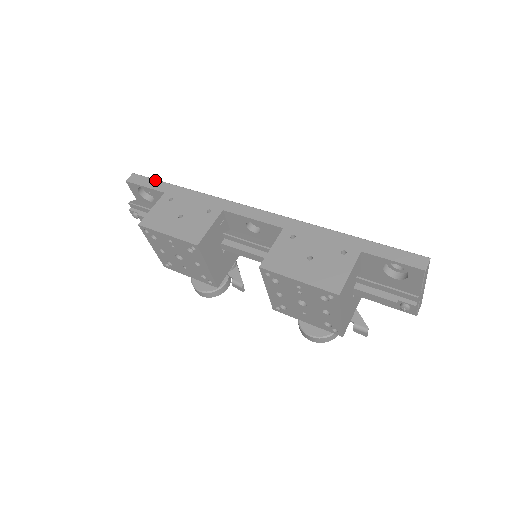
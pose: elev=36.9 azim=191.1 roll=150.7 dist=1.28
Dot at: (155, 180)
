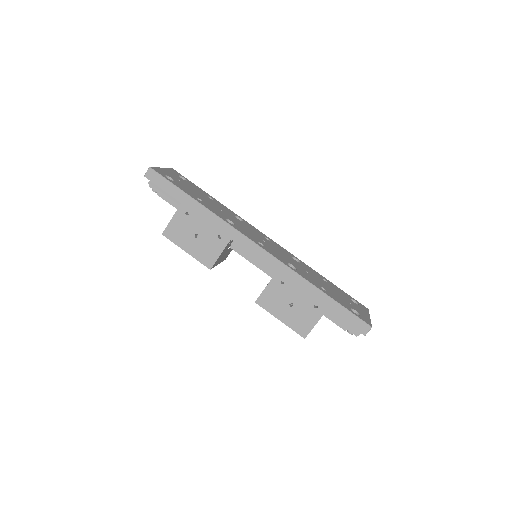
Dot at: (171, 184)
